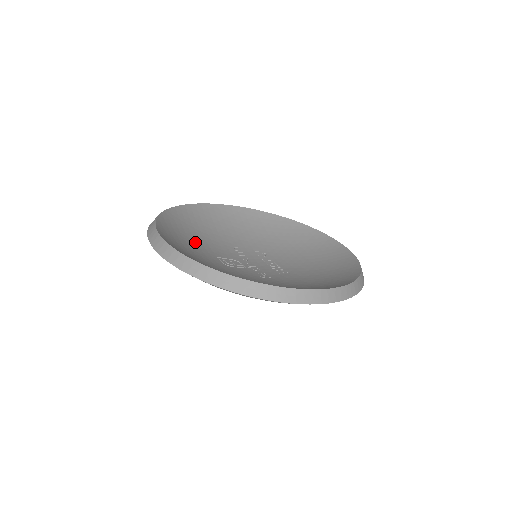
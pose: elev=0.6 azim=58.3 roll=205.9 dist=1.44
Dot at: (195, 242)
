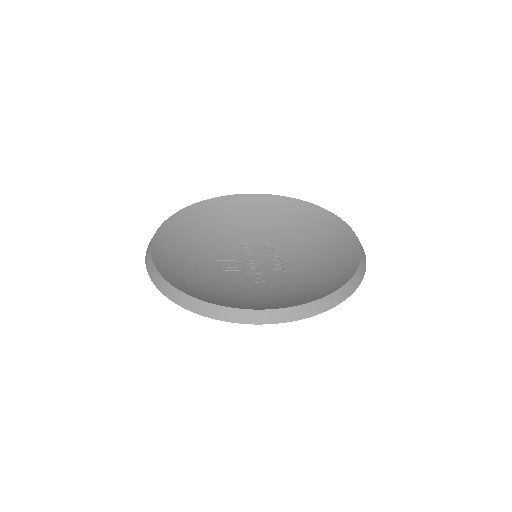
Dot at: (198, 246)
